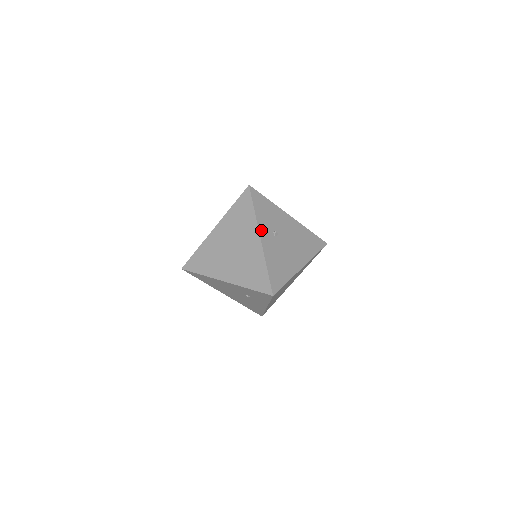
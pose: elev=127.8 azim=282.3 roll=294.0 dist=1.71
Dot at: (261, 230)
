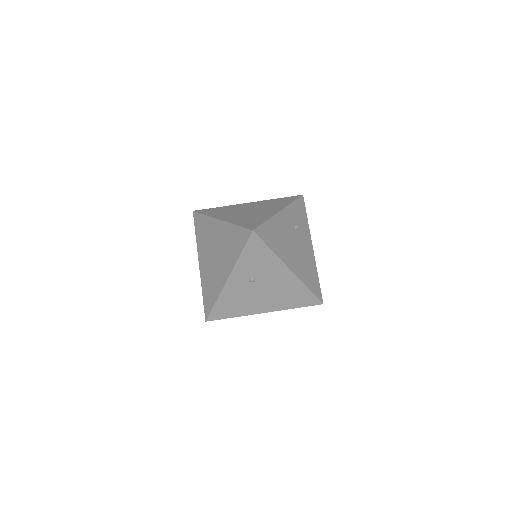
Dot at: (234, 273)
